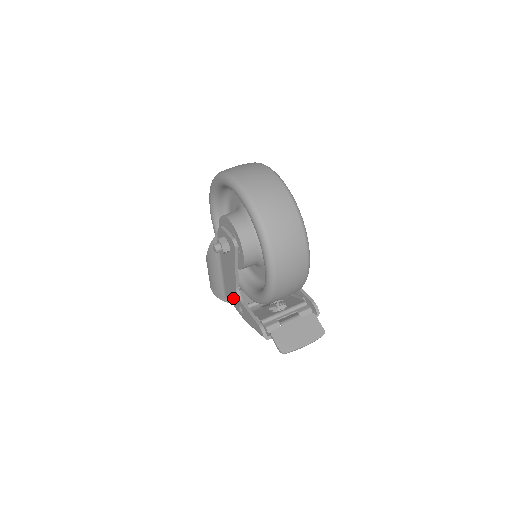
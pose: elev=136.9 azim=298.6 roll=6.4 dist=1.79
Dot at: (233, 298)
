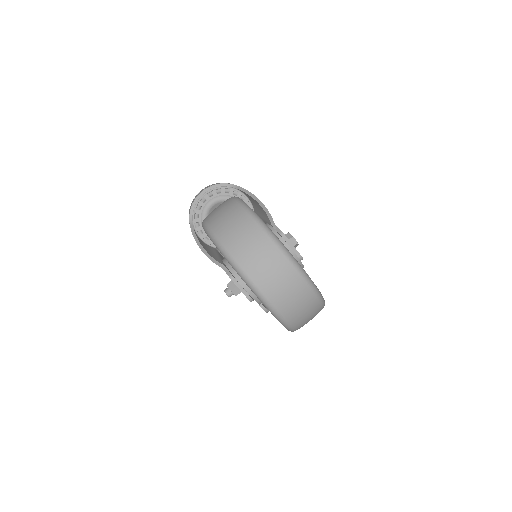
Dot at: occluded
